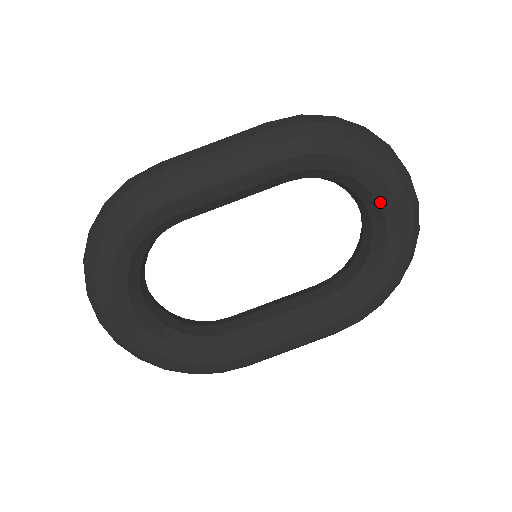
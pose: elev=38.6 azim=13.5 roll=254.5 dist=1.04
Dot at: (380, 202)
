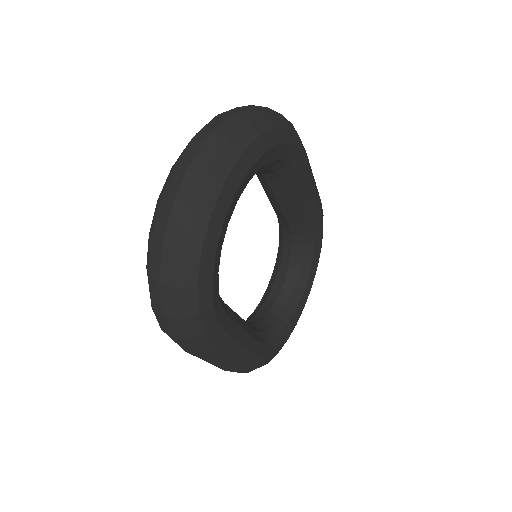
Dot at: (306, 286)
